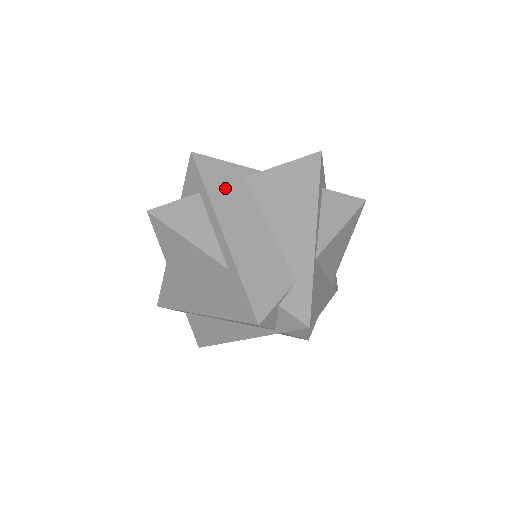
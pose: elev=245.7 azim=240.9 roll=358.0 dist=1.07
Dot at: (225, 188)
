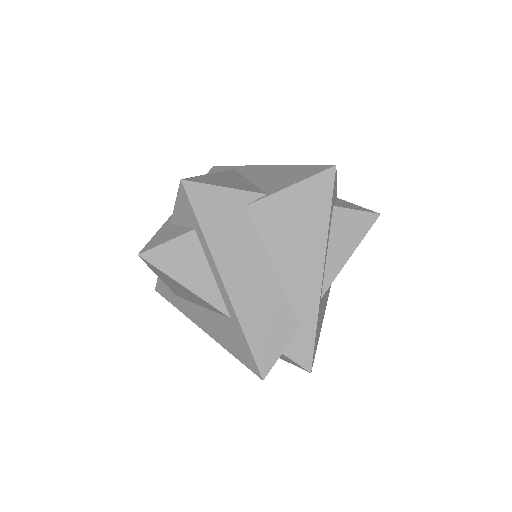
Dot at: (224, 226)
